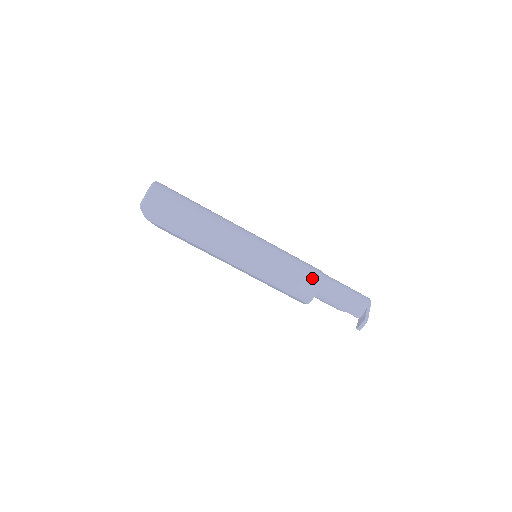
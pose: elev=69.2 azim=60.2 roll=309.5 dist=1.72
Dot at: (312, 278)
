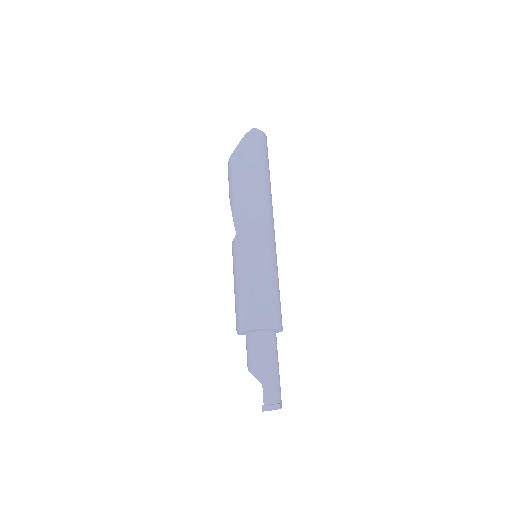
Dot at: (281, 316)
